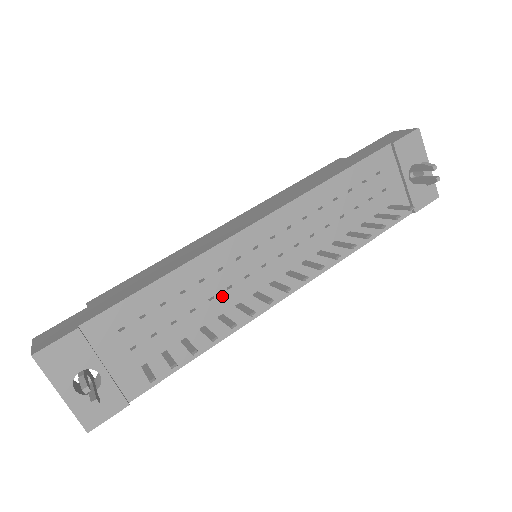
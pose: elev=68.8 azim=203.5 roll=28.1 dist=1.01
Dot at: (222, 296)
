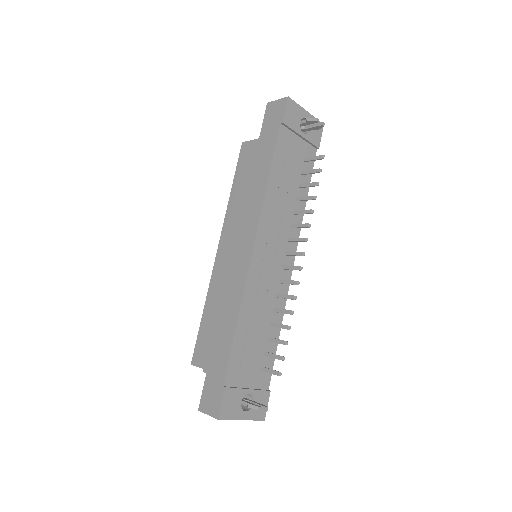
Dot at: (267, 300)
